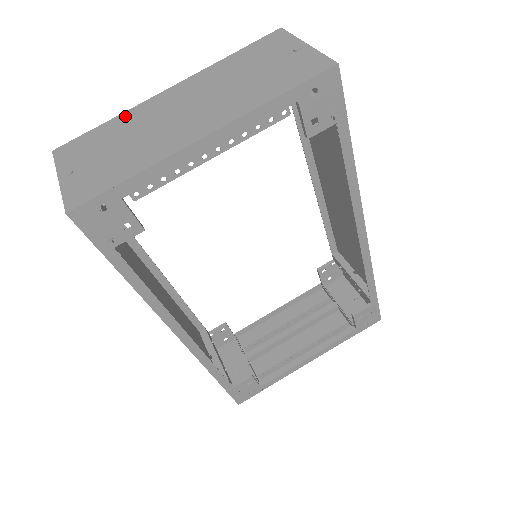
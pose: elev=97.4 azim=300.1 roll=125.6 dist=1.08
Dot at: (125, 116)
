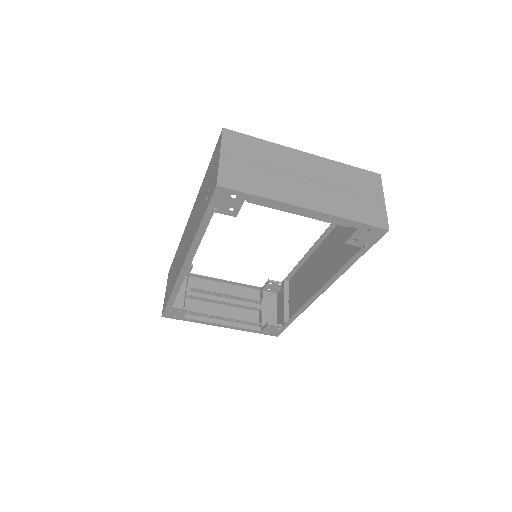
Dot at: (274, 147)
